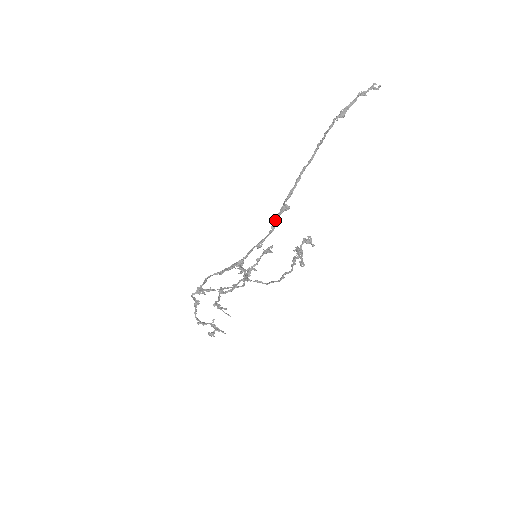
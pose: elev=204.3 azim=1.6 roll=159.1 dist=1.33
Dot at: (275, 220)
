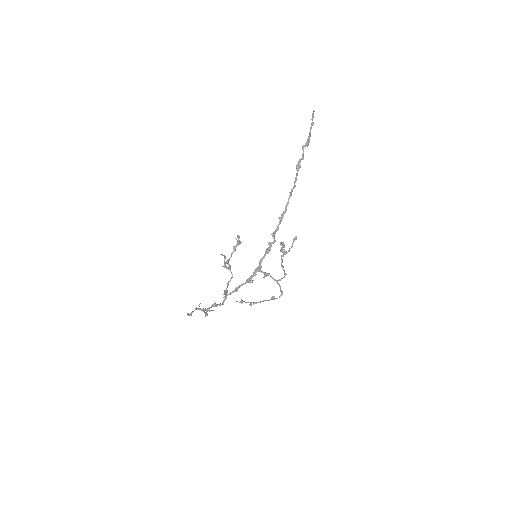
Dot at: occluded
